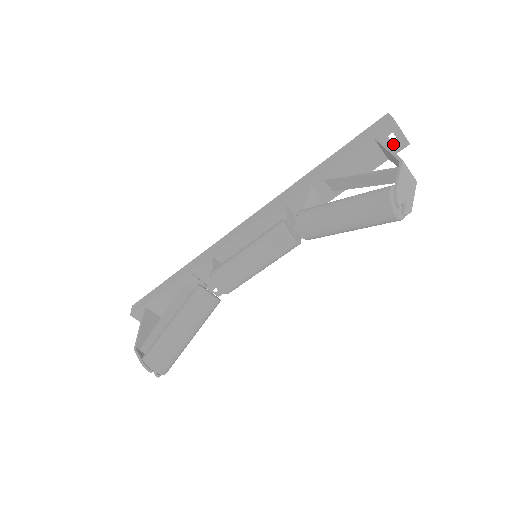
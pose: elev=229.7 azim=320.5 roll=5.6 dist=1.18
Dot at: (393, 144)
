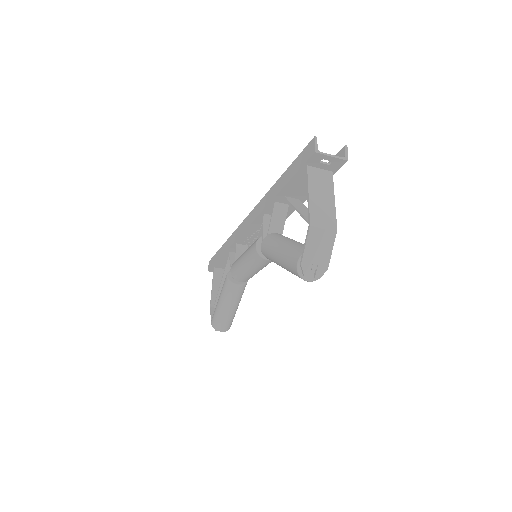
Dot at: (330, 165)
